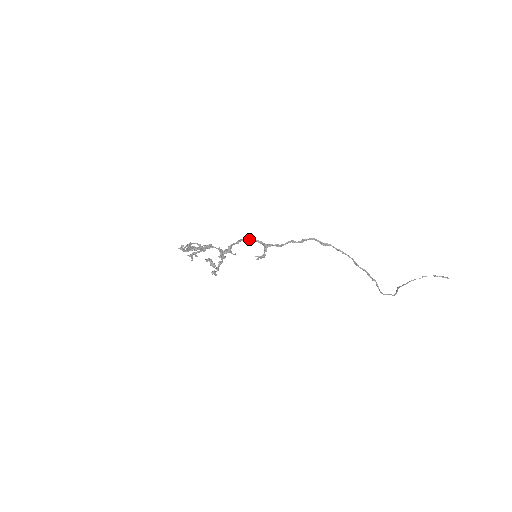
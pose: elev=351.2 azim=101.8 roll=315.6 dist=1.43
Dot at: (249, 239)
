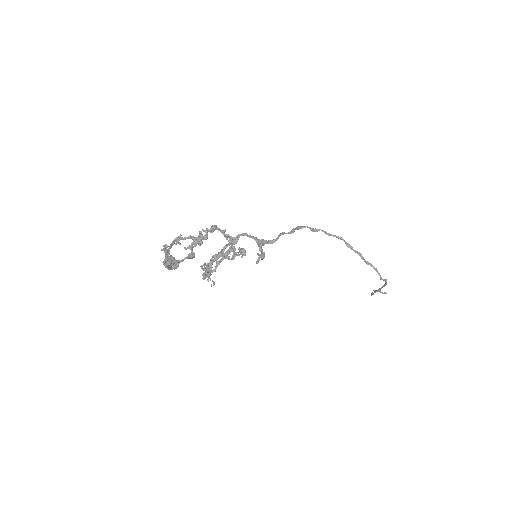
Dot at: (240, 235)
